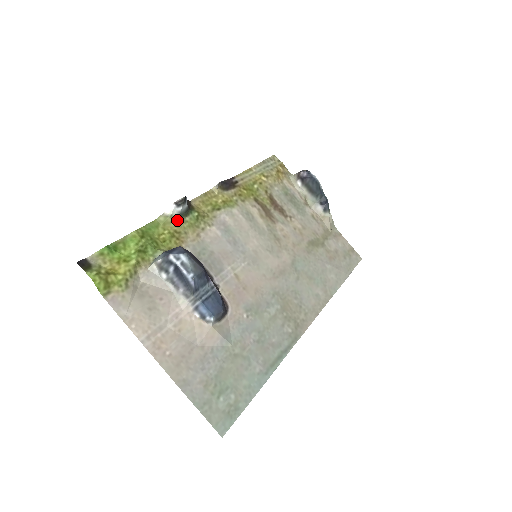
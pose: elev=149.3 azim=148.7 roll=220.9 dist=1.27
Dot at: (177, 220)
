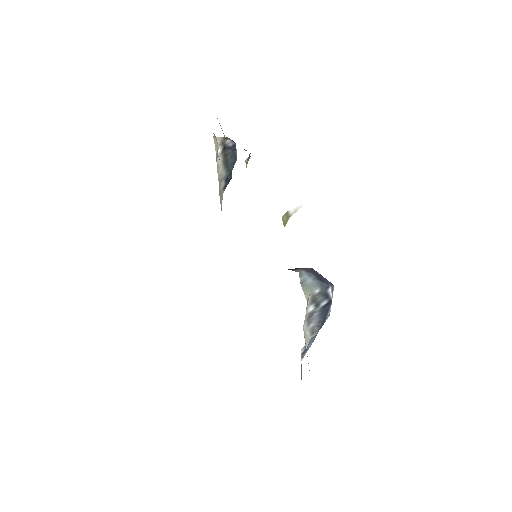
Dot at: occluded
